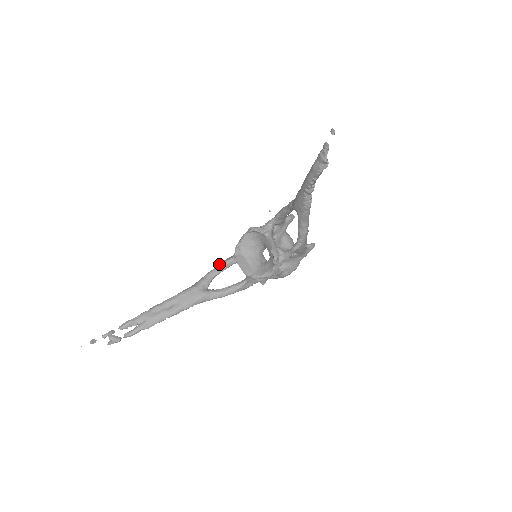
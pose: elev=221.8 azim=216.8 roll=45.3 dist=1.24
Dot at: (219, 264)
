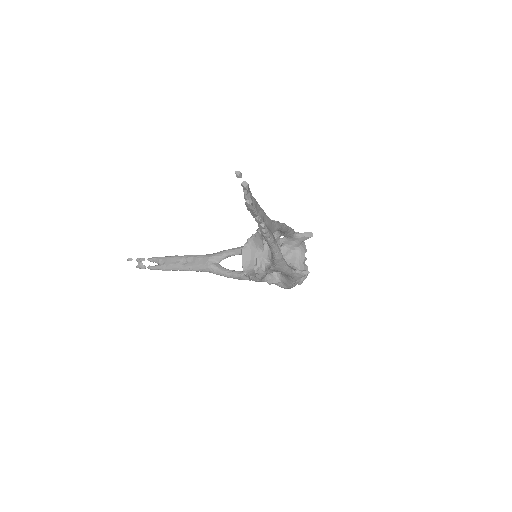
Dot at: (237, 247)
